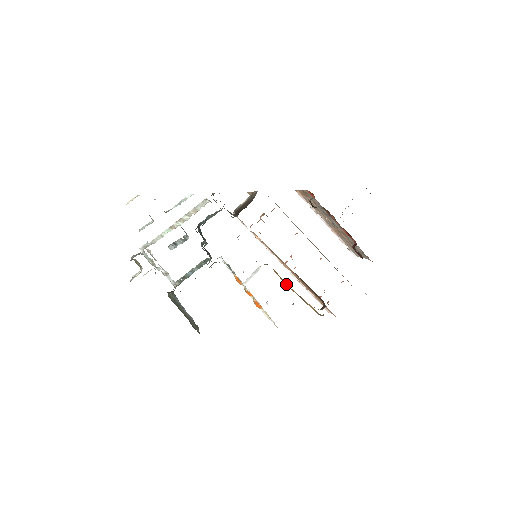
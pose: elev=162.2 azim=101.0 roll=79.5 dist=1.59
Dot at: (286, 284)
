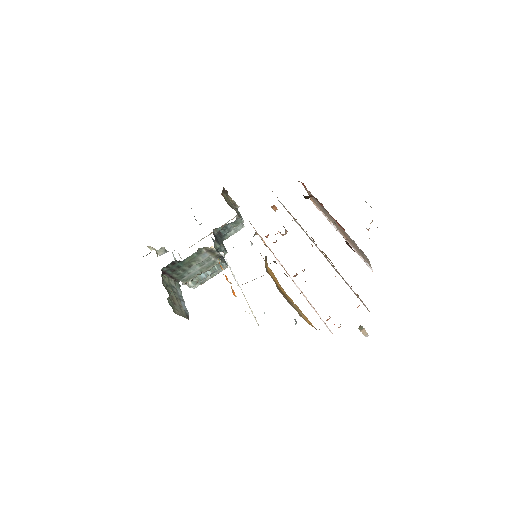
Dot at: (279, 286)
